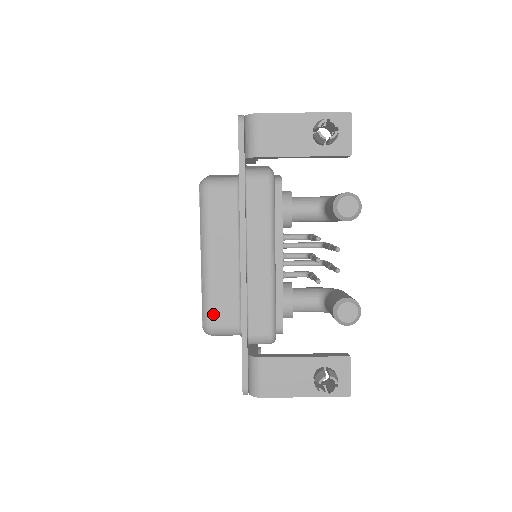
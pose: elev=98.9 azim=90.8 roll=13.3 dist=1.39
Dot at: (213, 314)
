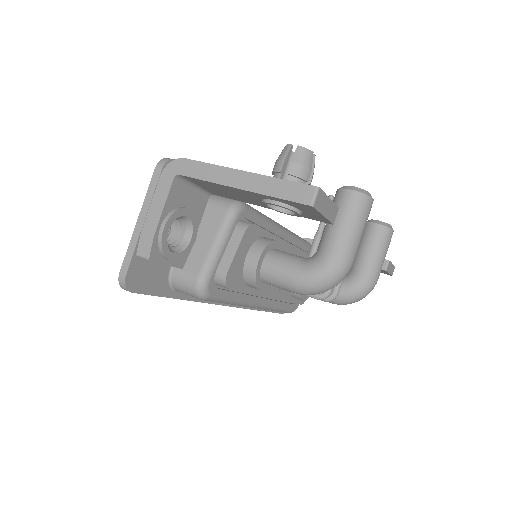
Dot at: occluded
